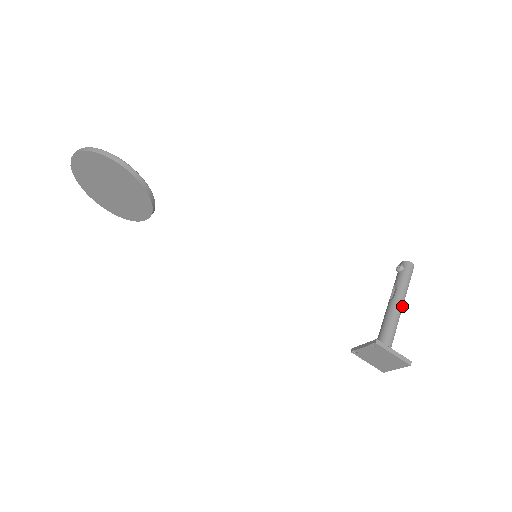
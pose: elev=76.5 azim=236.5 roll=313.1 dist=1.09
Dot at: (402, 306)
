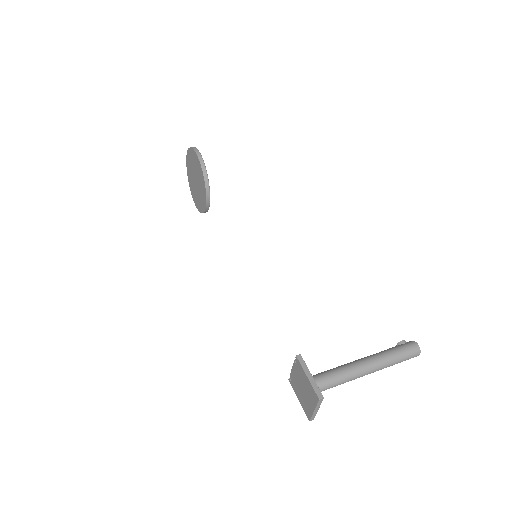
Dot at: (370, 367)
